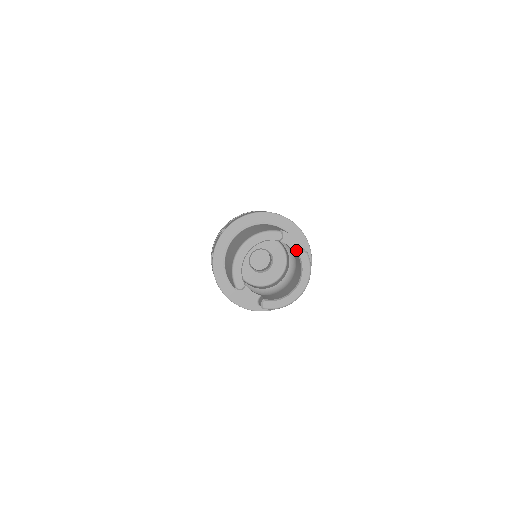
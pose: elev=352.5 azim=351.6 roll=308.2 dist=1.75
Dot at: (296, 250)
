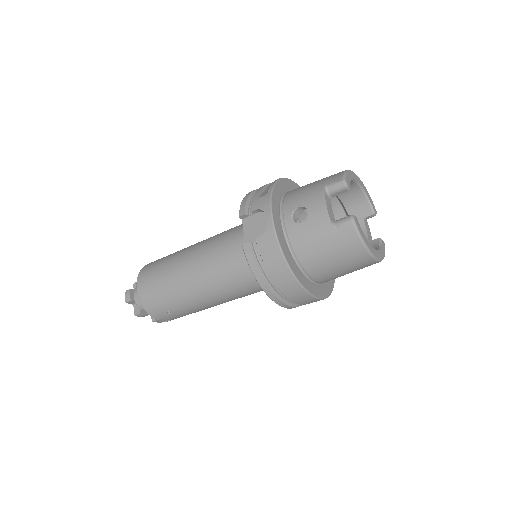
Dot at: (370, 240)
